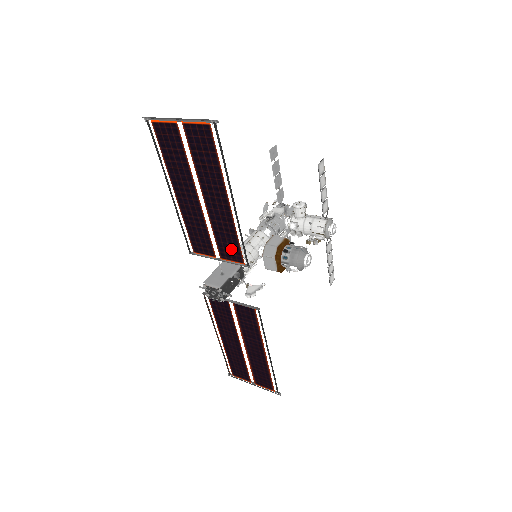
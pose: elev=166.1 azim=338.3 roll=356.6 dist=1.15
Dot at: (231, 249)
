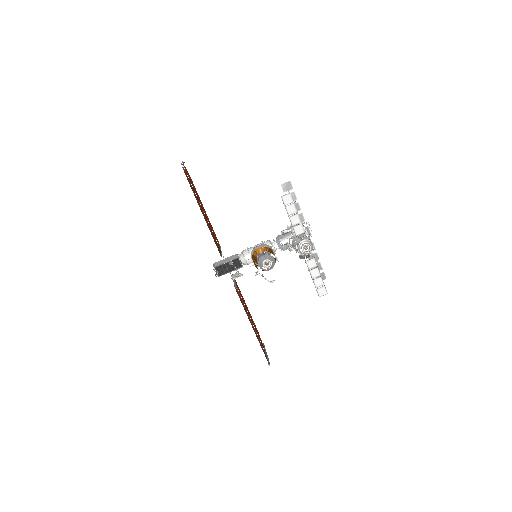
Dot at: occluded
